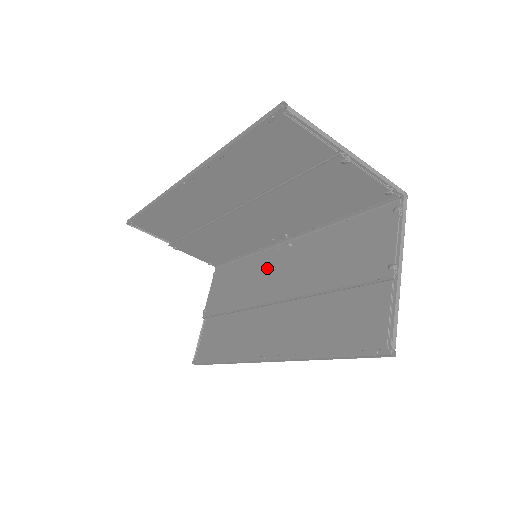
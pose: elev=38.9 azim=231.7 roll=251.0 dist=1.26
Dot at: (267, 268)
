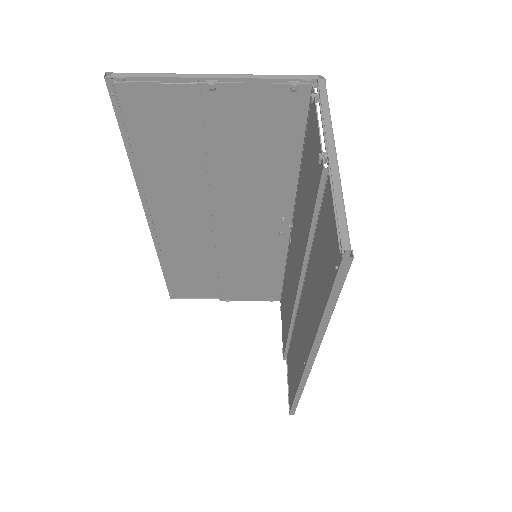
Dot at: (290, 266)
